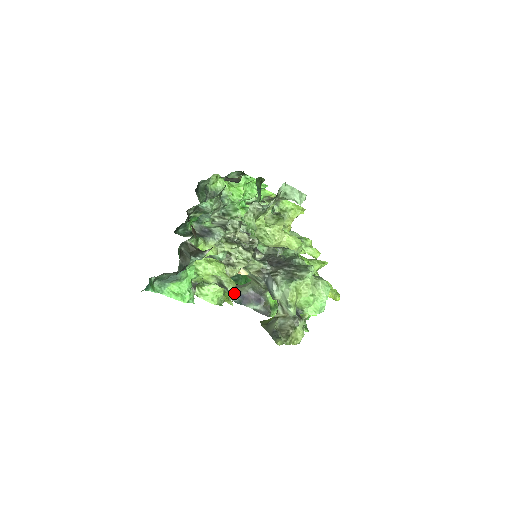
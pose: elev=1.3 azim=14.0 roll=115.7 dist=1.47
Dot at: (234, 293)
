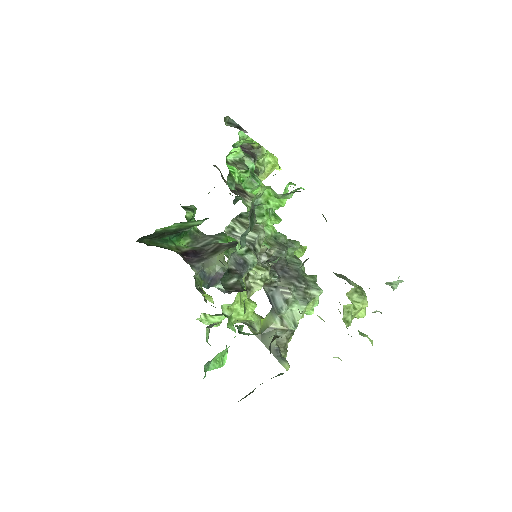
Dot at: (205, 278)
